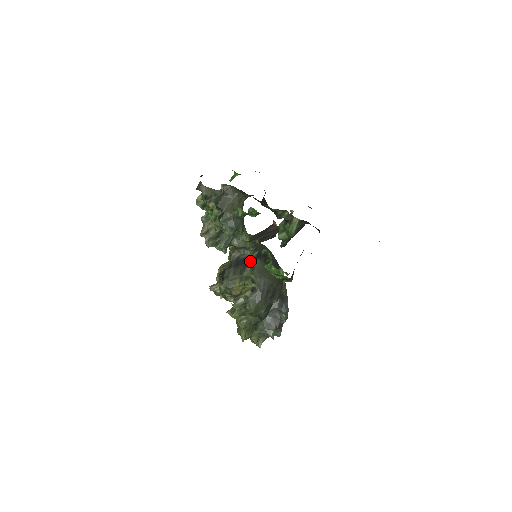
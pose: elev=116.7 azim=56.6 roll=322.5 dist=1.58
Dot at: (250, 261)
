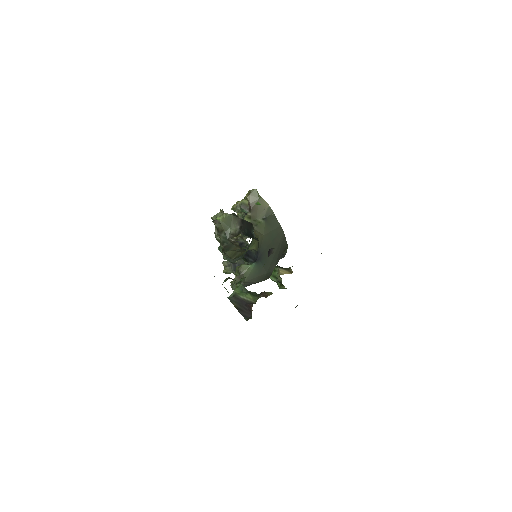
Dot at: occluded
